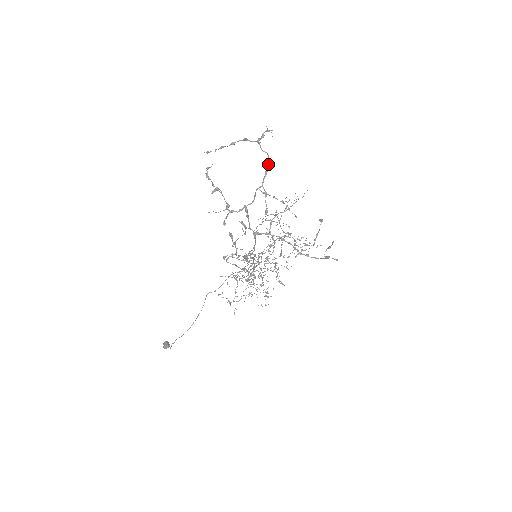
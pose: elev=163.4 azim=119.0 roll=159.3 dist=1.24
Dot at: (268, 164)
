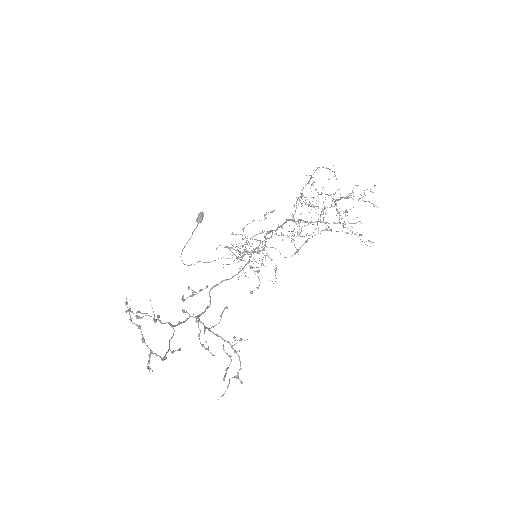
Dot at: (164, 359)
